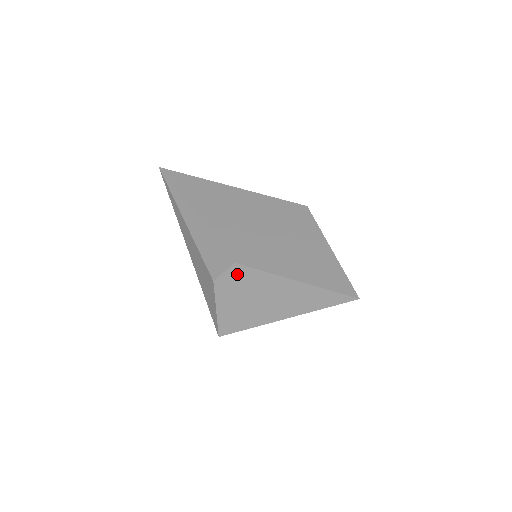
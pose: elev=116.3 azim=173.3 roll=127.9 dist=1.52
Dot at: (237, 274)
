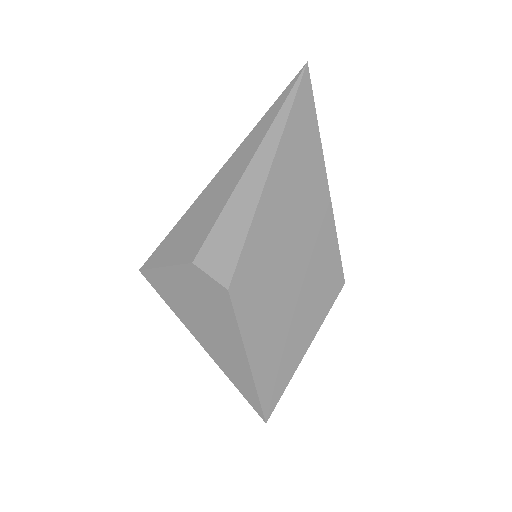
Dot at: (217, 293)
